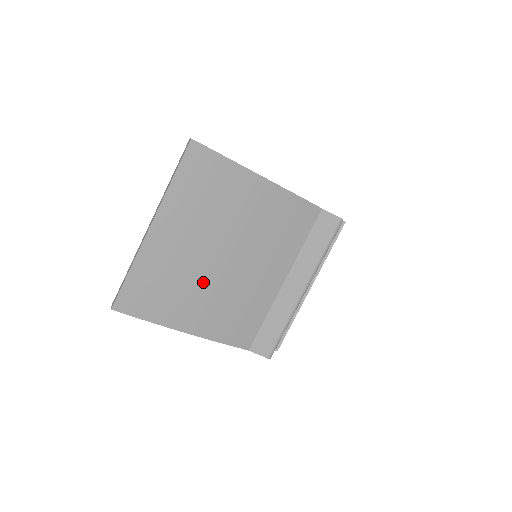
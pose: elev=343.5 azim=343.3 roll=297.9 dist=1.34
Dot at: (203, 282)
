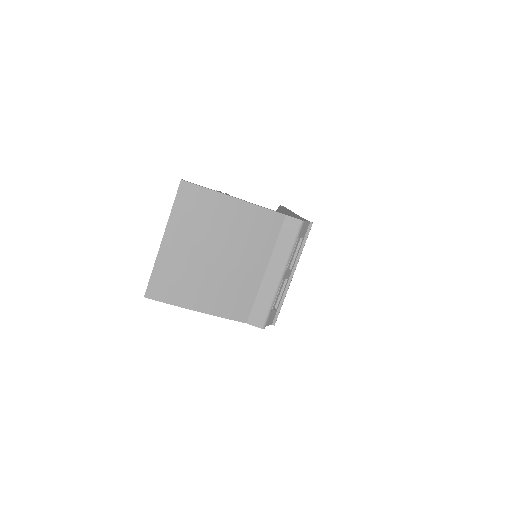
Dot at: (204, 275)
